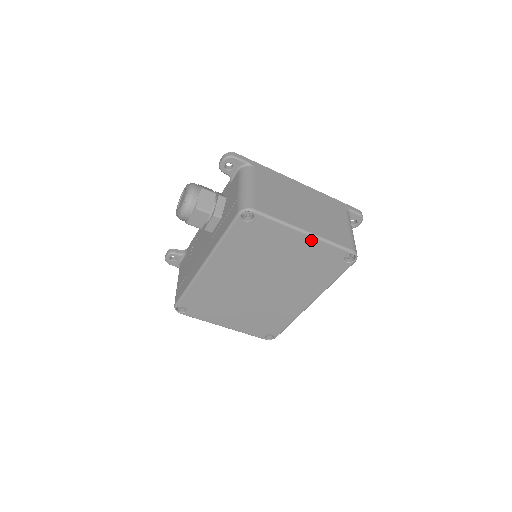
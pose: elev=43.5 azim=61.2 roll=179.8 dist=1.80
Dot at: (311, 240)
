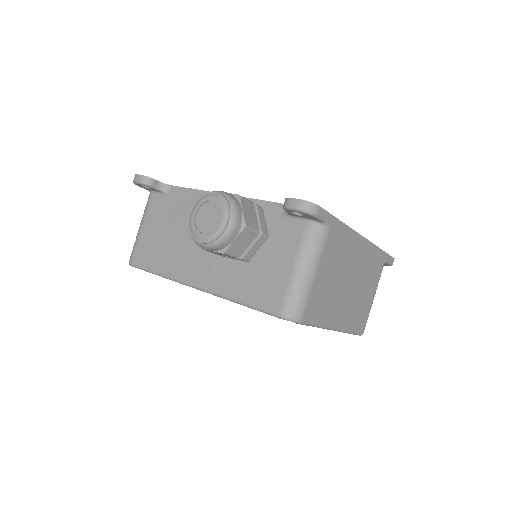
Dot at: occluded
